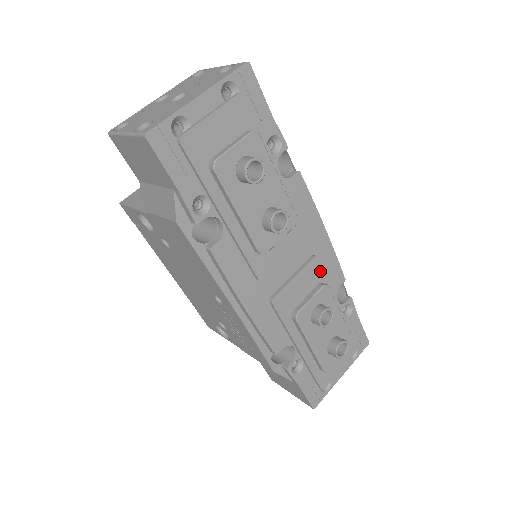
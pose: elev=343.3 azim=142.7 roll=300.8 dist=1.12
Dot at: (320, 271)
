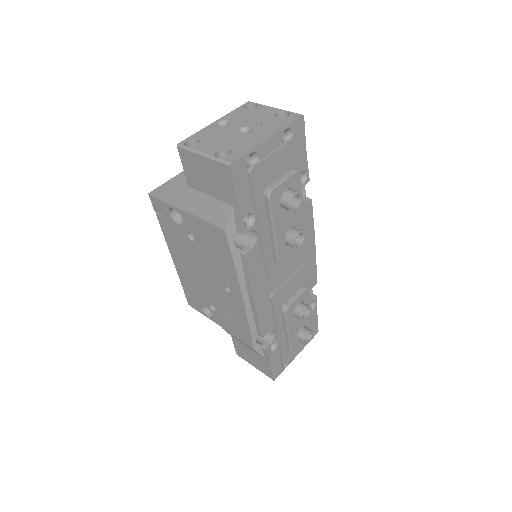
Dot at: (305, 276)
